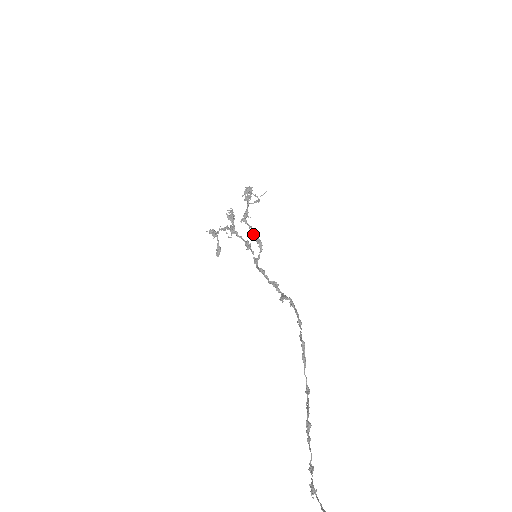
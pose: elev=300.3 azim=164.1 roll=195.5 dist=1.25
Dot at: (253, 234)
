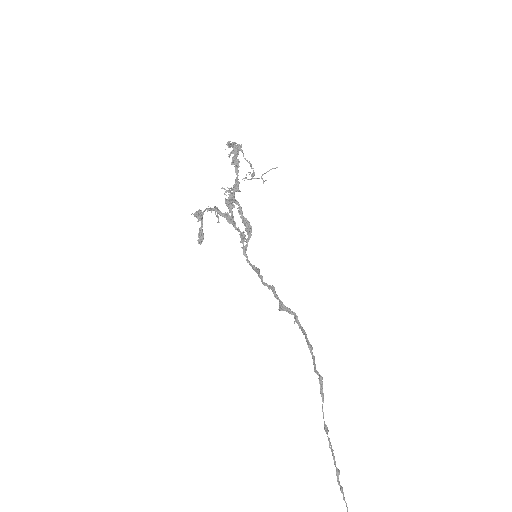
Dot at: (241, 213)
